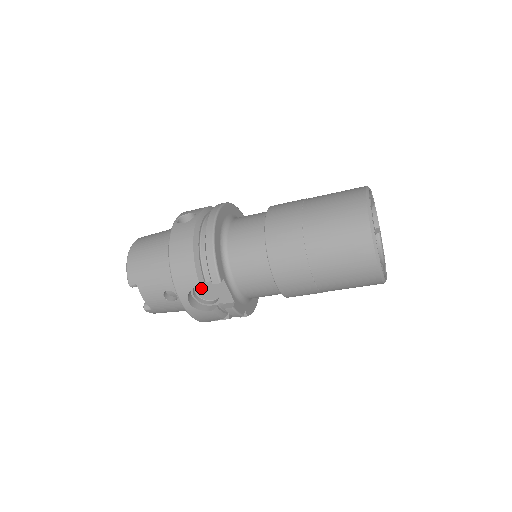
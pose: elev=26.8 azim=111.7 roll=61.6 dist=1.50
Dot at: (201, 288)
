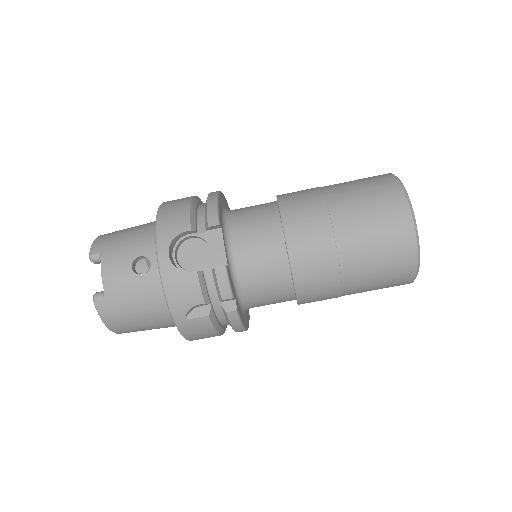
Dot at: (187, 251)
